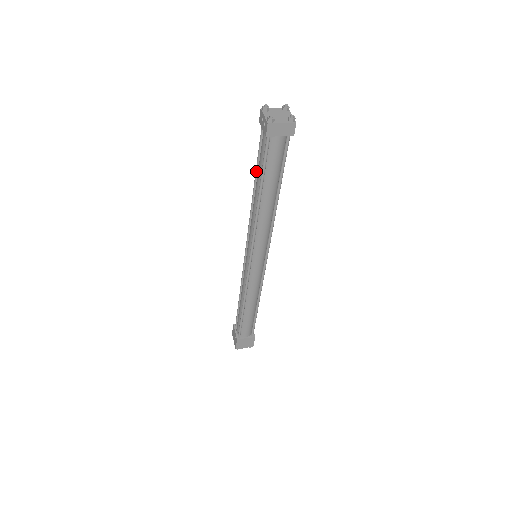
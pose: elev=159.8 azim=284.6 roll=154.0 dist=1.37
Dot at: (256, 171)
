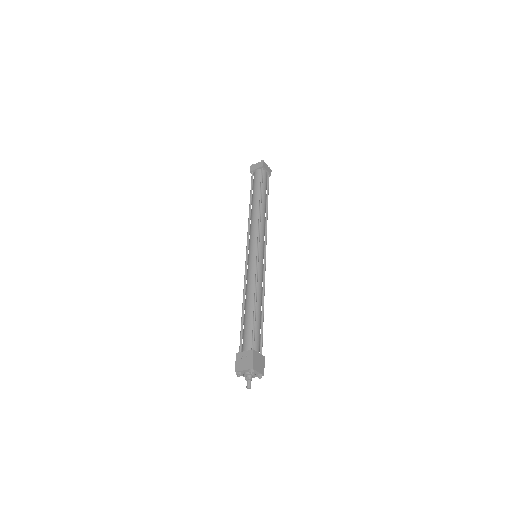
Dot at: (251, 195)
